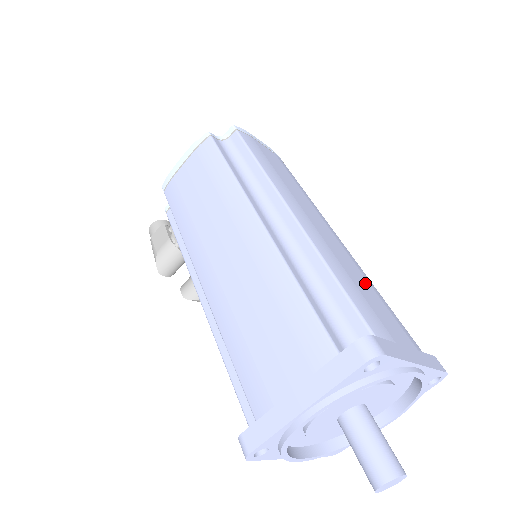
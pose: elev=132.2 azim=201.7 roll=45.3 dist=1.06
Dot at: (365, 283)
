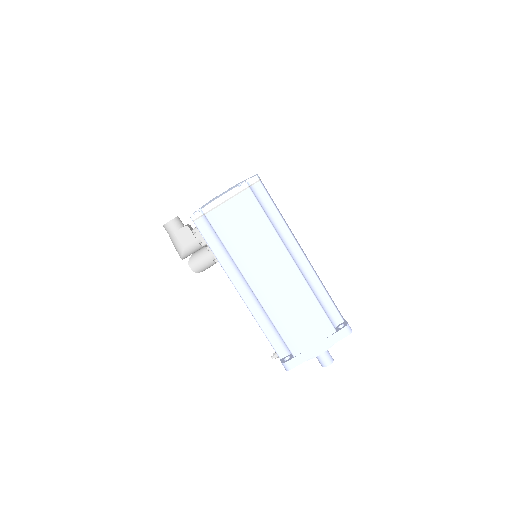
Dot at: occluded
